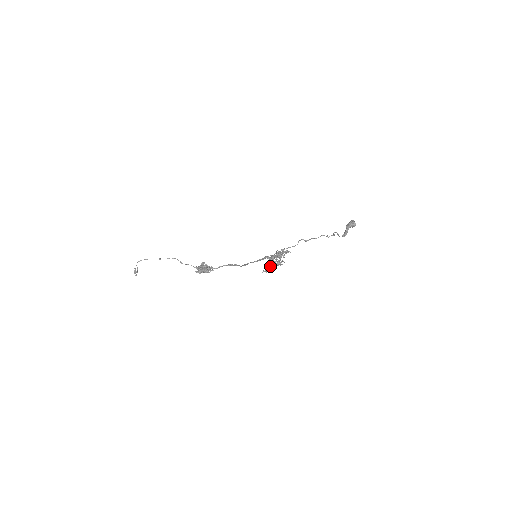
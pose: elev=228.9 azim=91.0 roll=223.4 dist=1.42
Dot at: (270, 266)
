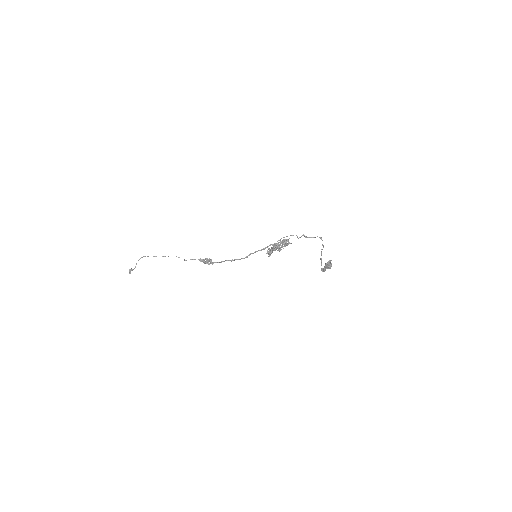
Dot at: (272, 252)
